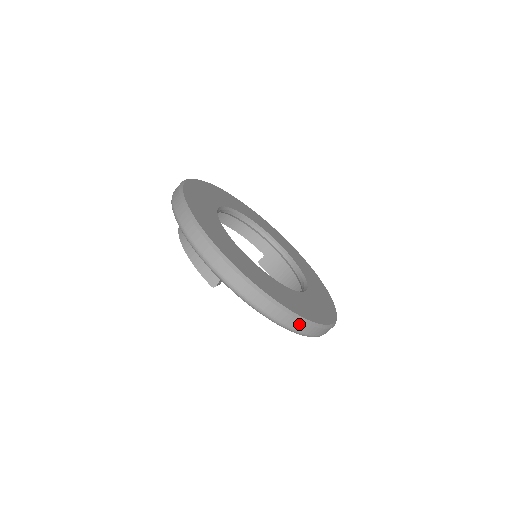
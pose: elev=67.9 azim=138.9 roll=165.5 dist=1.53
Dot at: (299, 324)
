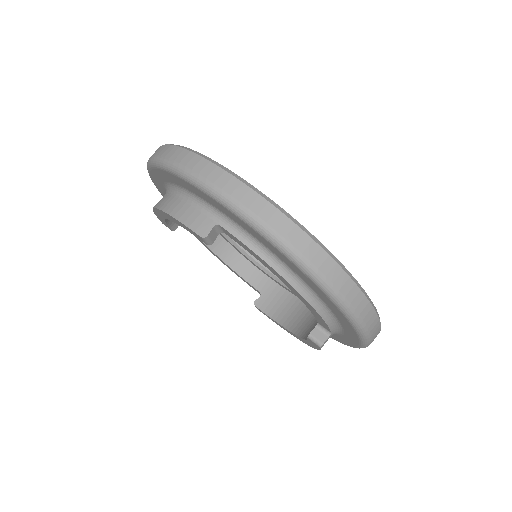
Dot at: (338, 274)
